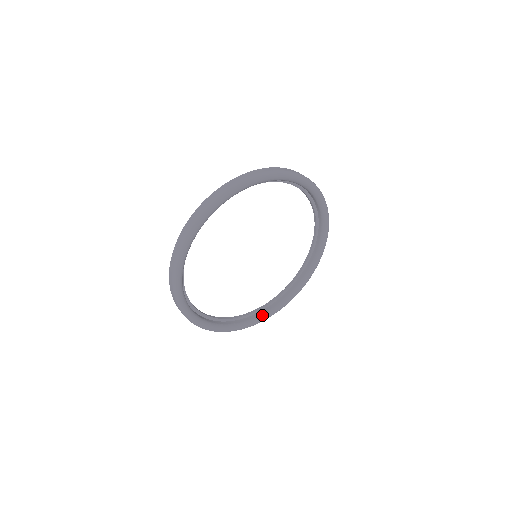
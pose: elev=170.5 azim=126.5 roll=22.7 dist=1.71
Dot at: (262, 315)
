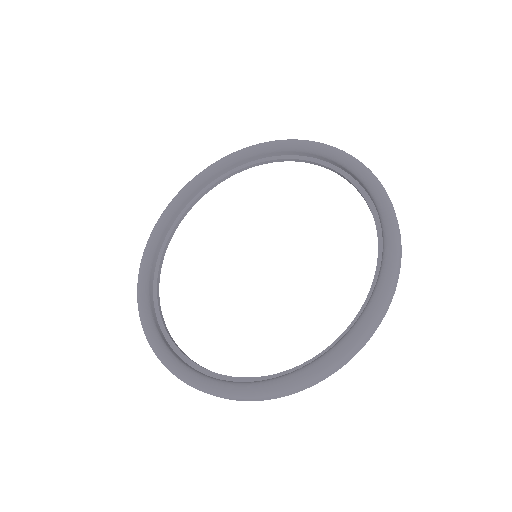
Dot at: (302, 367)
